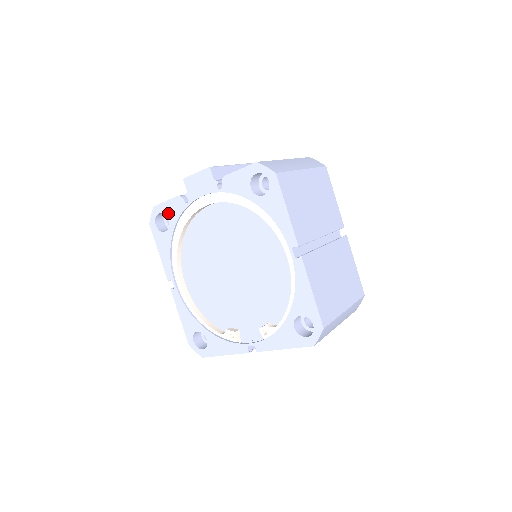
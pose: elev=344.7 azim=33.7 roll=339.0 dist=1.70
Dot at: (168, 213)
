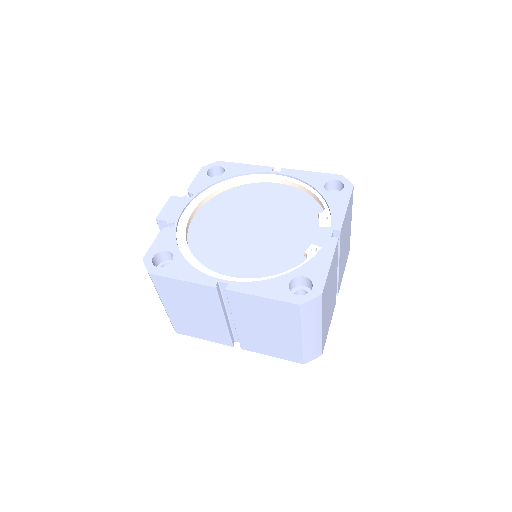
Dot at: (162, 247)
